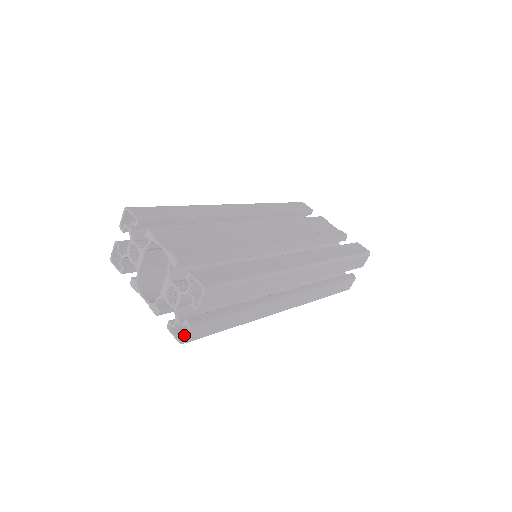
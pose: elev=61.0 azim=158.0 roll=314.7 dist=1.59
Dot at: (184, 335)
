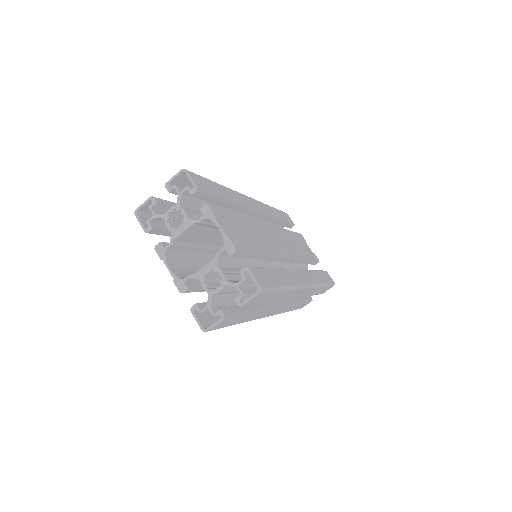
Dot at: (212, 324)
